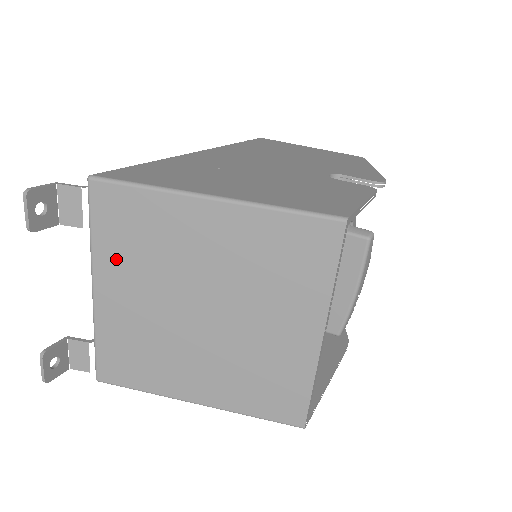
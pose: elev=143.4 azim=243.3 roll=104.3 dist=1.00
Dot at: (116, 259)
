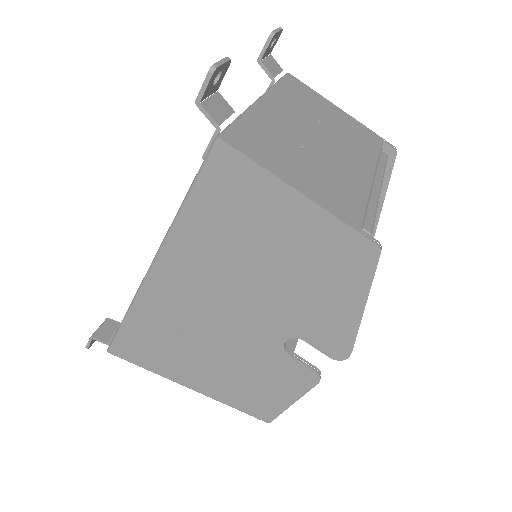
Dot at: occluded
